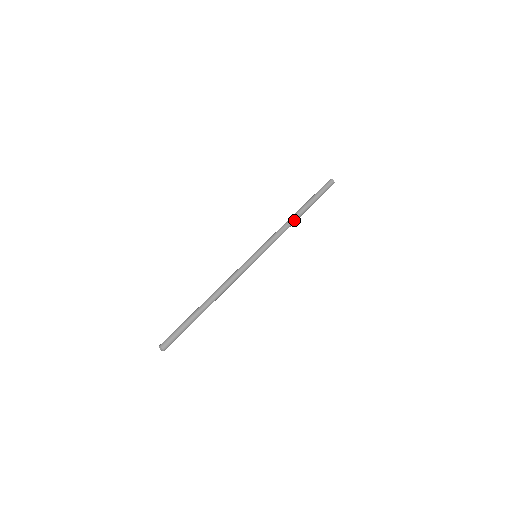
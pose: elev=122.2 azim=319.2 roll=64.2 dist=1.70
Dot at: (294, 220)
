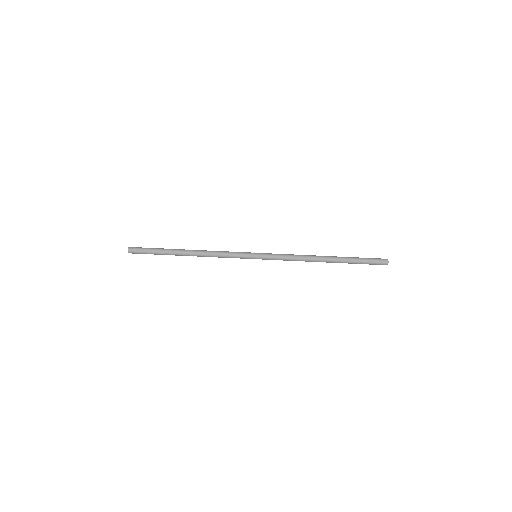
Dot at: (315, 259)
